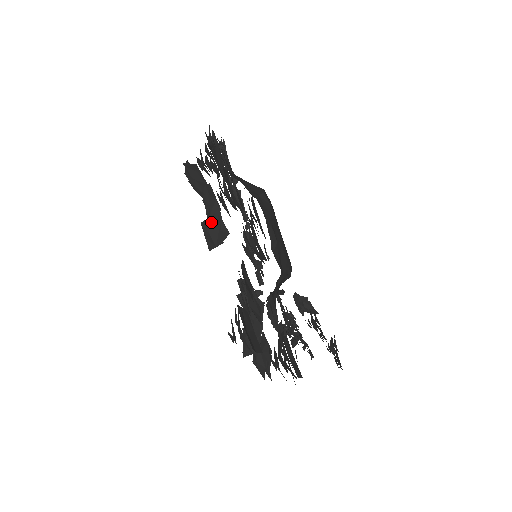
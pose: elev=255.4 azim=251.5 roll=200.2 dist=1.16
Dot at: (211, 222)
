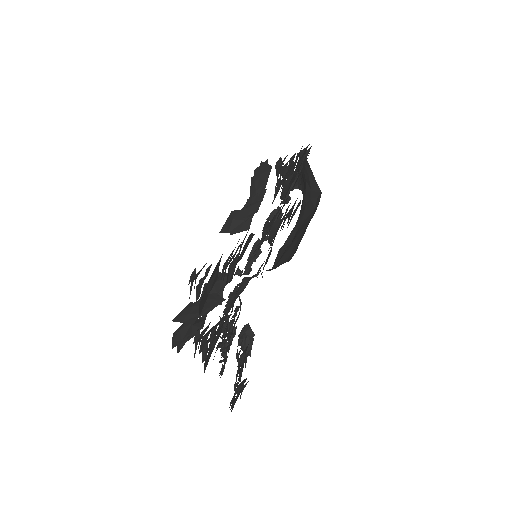
Dot at: (242, 213)
